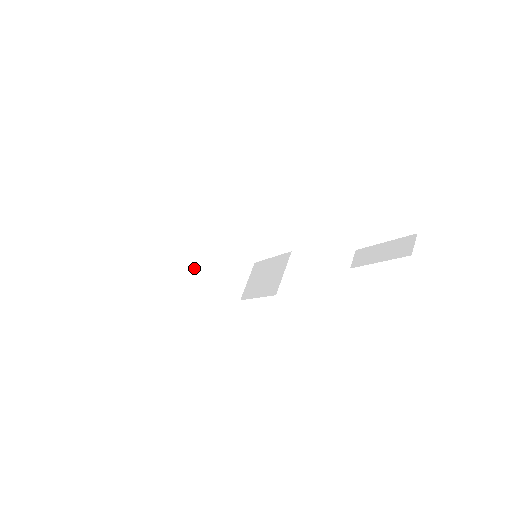
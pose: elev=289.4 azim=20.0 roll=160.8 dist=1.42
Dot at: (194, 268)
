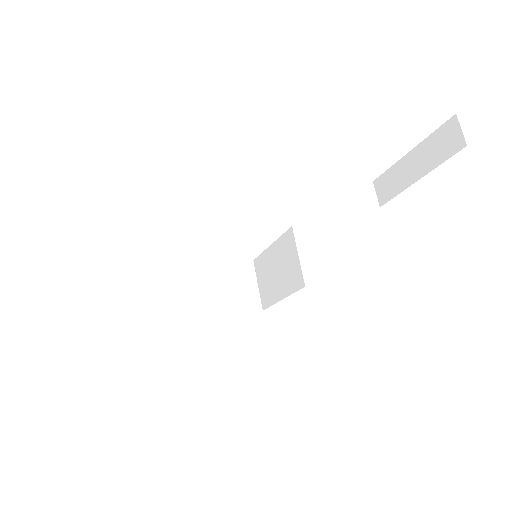
Dot at: (192, 308)
